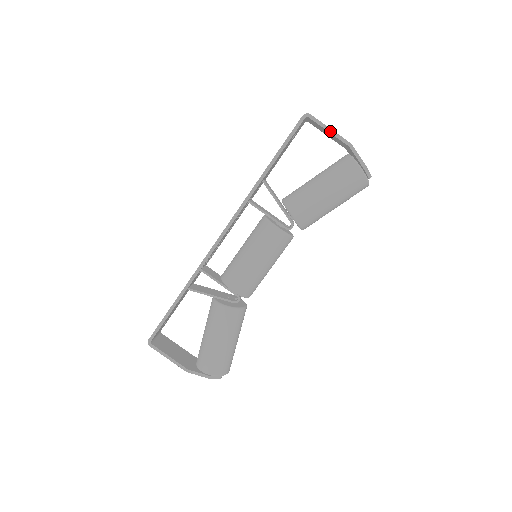
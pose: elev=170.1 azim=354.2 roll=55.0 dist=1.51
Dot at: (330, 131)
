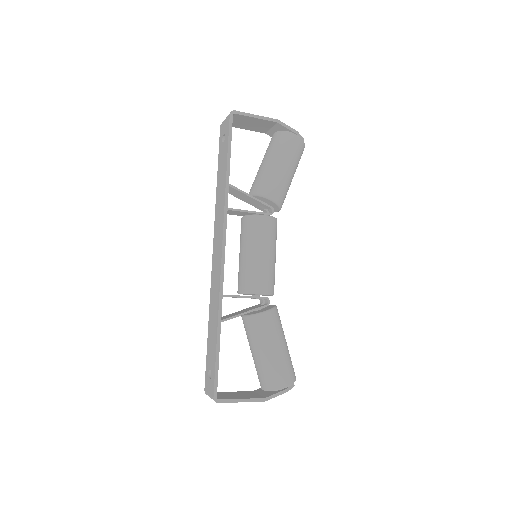
Dot at: (257, 117)
